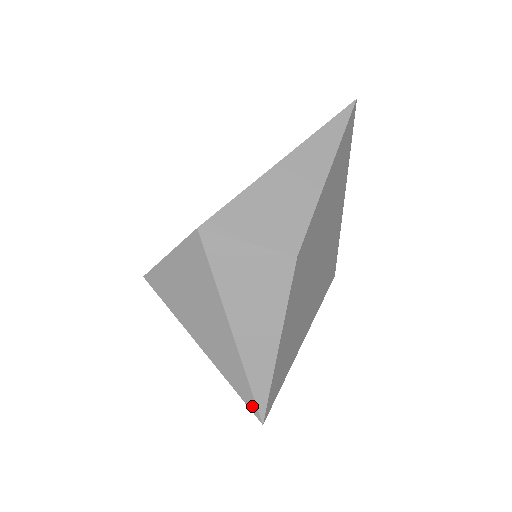
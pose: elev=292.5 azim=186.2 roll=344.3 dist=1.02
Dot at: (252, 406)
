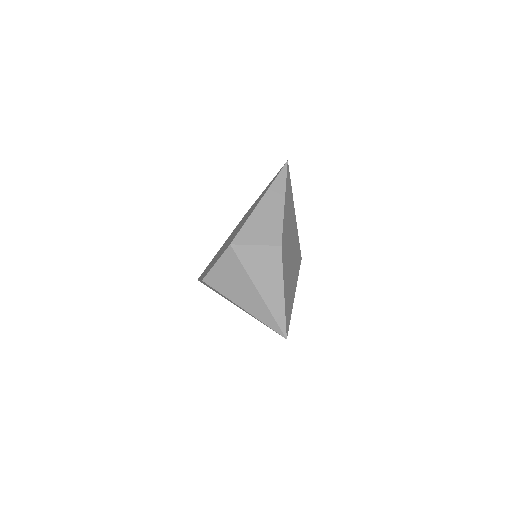
Dot at: (279, 331)
